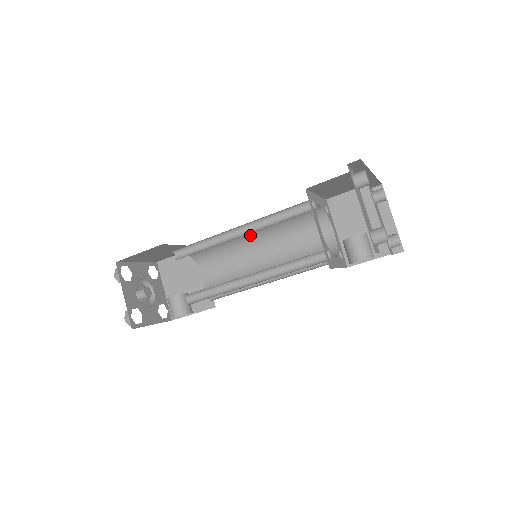
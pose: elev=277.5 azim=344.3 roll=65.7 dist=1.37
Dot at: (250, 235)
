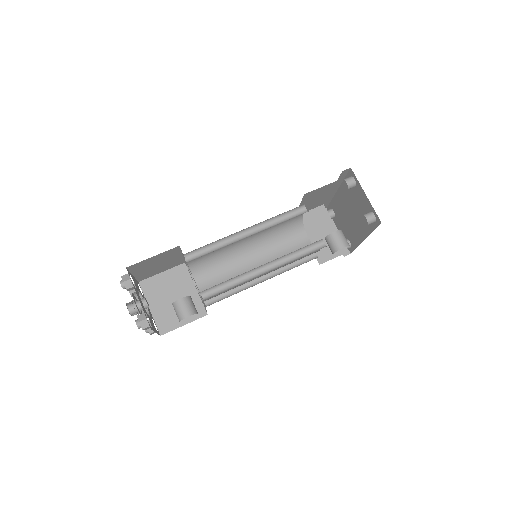
Dot at: (244, 242)
